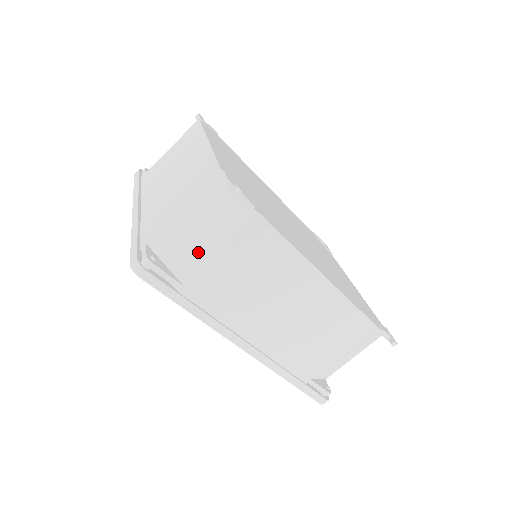
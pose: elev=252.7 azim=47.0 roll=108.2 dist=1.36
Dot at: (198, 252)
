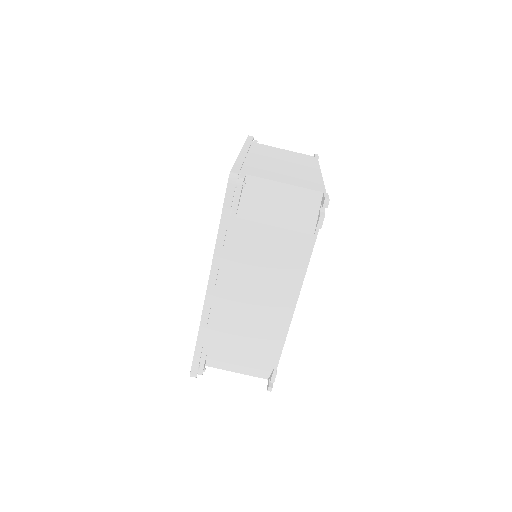
Dot at: (265, 211)
